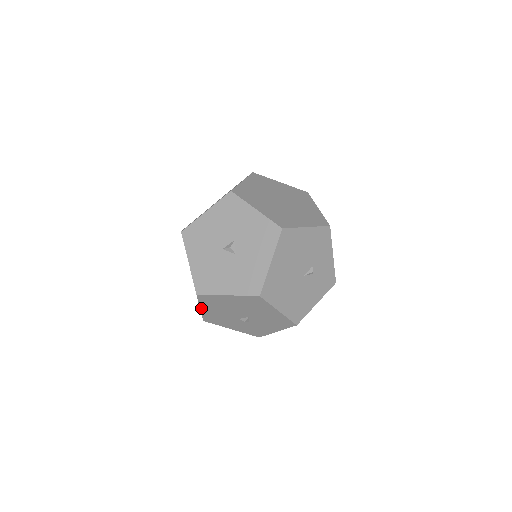
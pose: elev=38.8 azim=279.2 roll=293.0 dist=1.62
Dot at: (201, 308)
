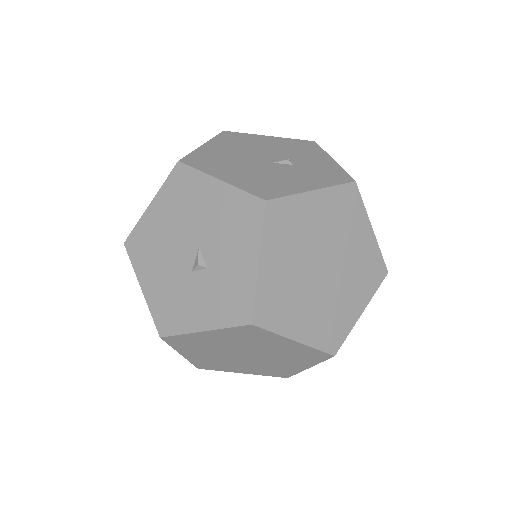
Dot at: (142, 287)
